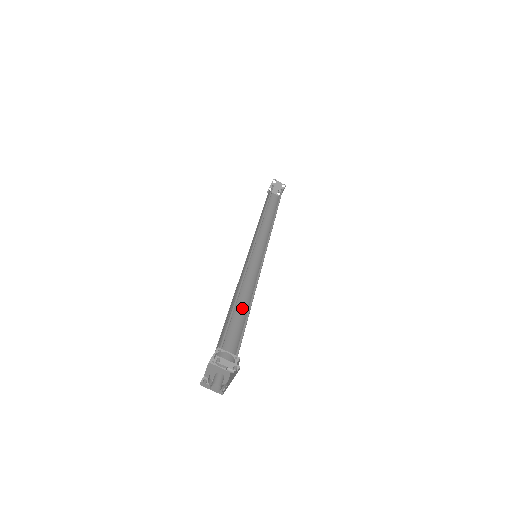
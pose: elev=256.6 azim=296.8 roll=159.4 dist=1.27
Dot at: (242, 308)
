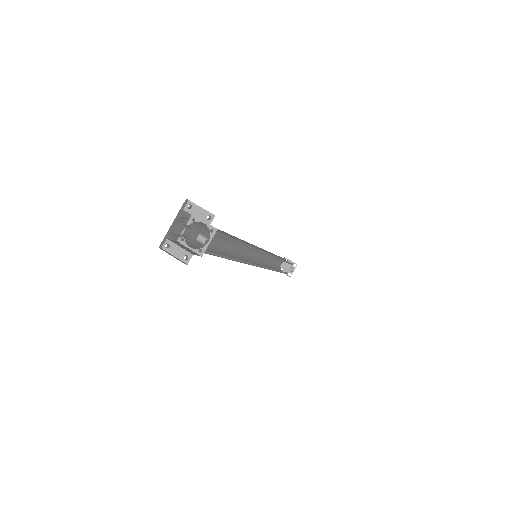
Dot at: (231, 258)
